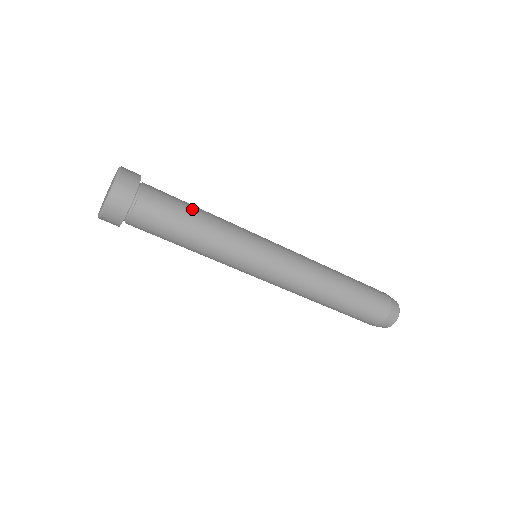
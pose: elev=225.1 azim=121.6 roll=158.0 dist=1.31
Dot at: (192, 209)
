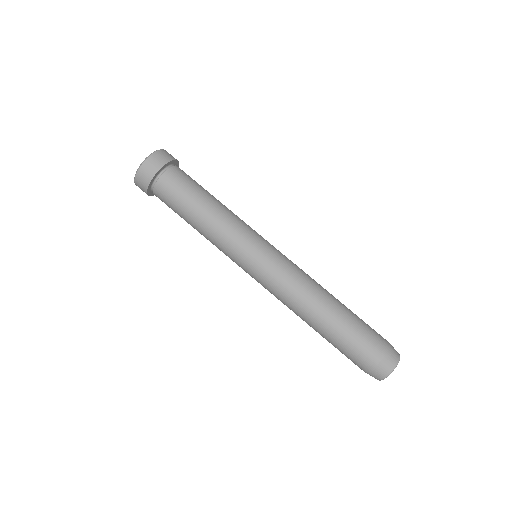
Dot at: occluded
